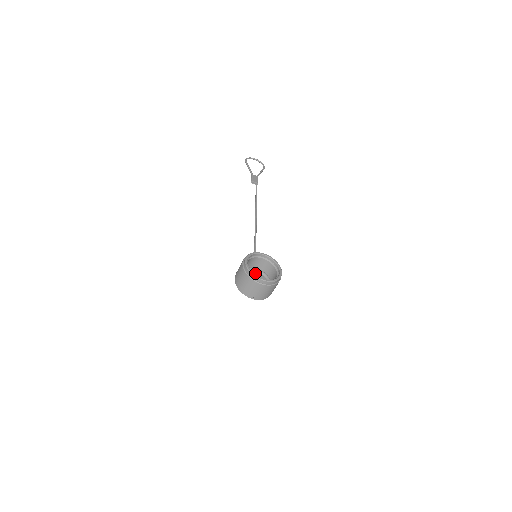
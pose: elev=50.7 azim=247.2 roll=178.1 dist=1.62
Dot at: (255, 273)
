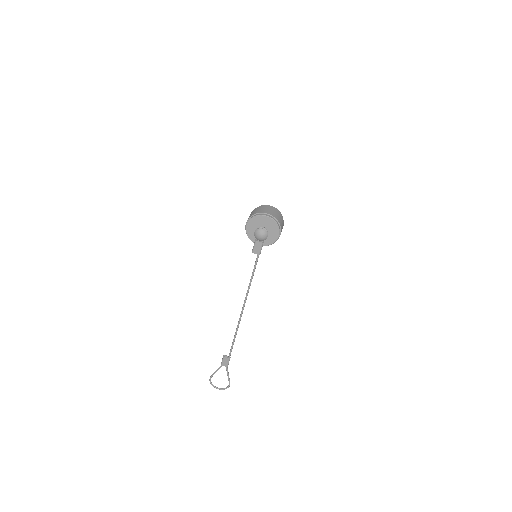
Dot at: occluded
